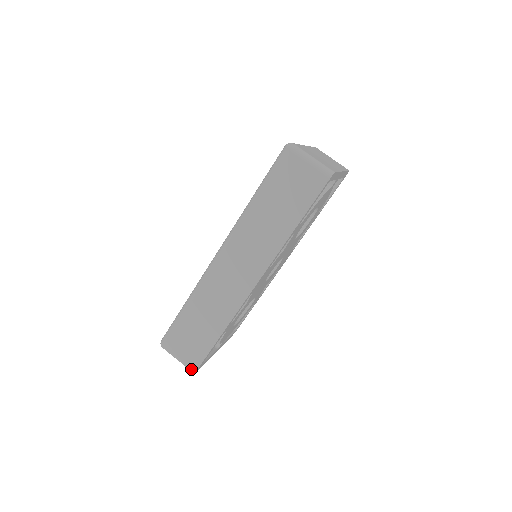
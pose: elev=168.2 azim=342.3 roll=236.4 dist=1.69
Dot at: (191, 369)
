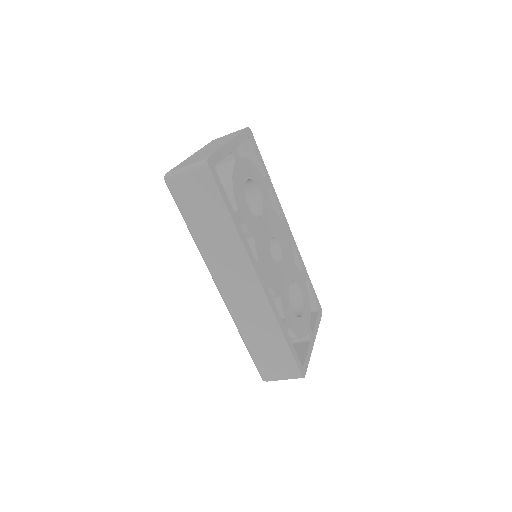
Dot at: (297, 377)
